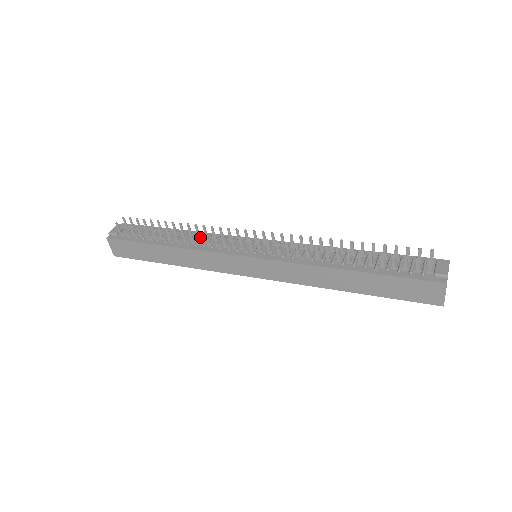
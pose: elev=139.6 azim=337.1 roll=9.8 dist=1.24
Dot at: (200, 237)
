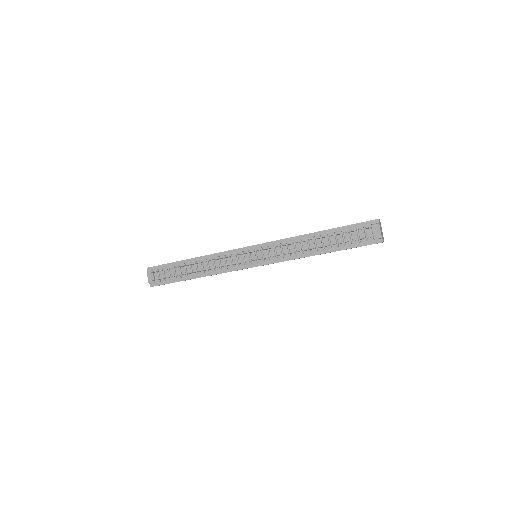
Dot at: occluded
